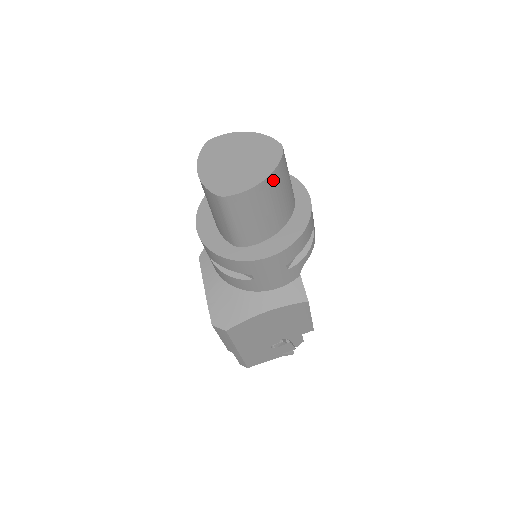
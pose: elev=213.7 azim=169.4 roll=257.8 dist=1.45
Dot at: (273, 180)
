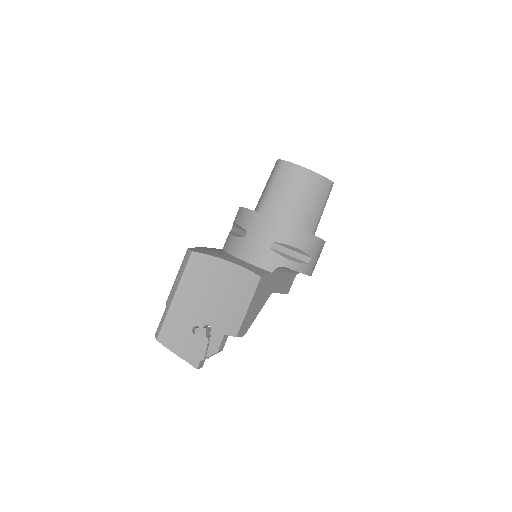
Dot at: (314, 179)
